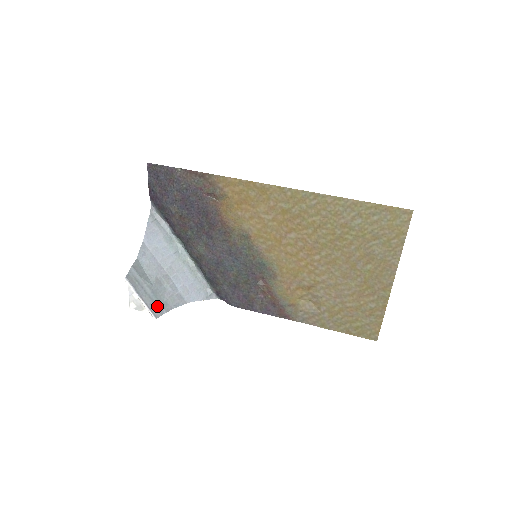
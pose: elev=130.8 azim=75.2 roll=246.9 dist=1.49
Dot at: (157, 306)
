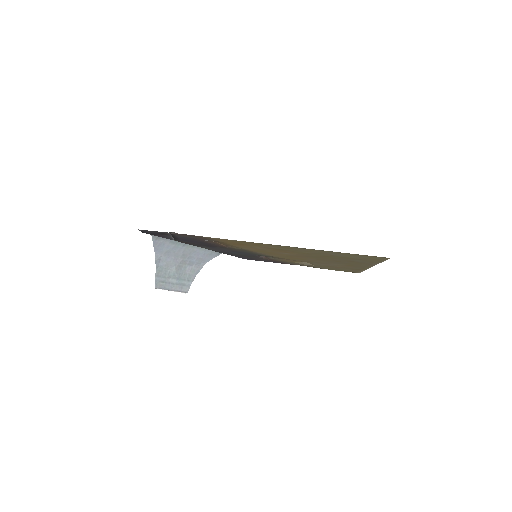
Dot at: (184, 285)
